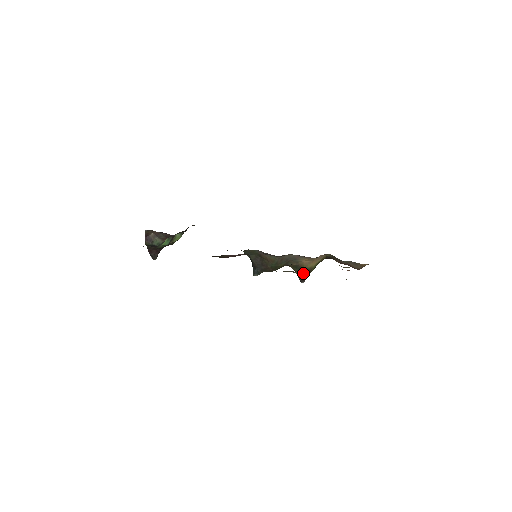
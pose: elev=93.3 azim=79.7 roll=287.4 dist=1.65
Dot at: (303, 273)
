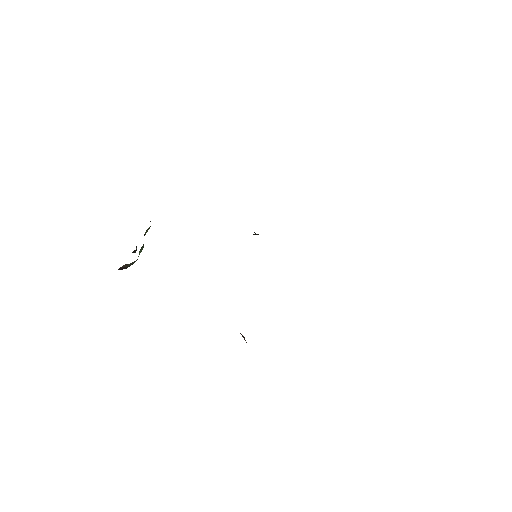
Dot at: occluded
